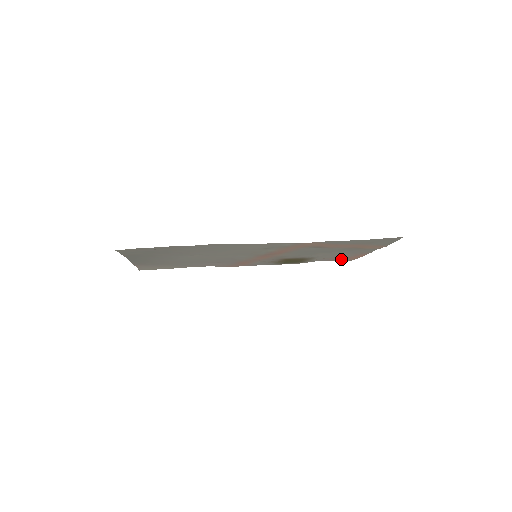
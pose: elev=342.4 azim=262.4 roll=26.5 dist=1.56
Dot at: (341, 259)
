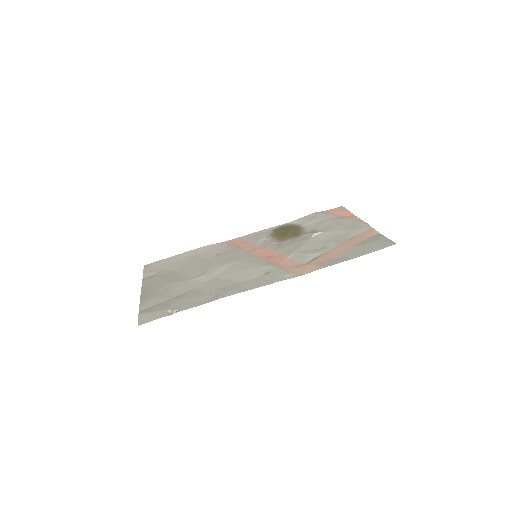
Dot at: (332, 213)
